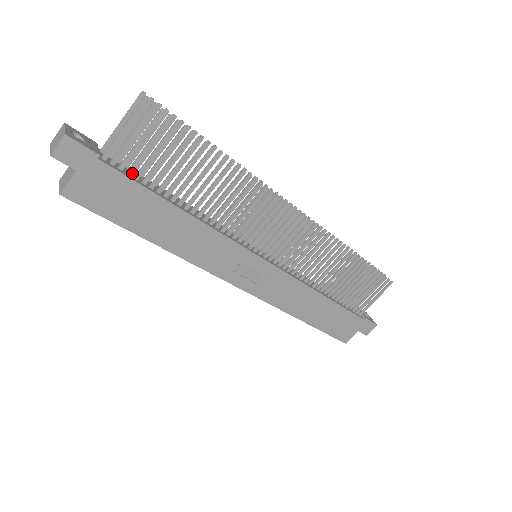
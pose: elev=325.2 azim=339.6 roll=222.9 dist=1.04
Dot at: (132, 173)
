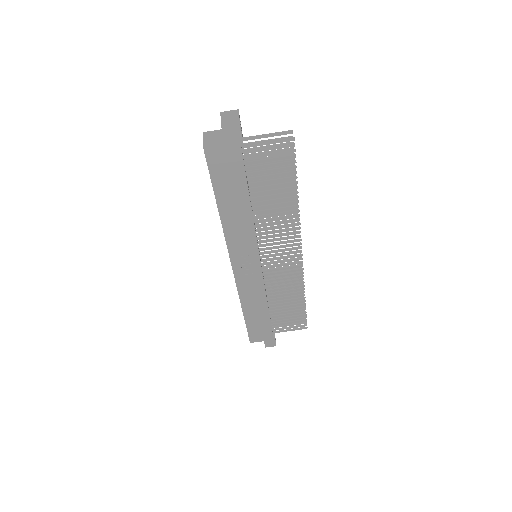
Dot at: occluded
